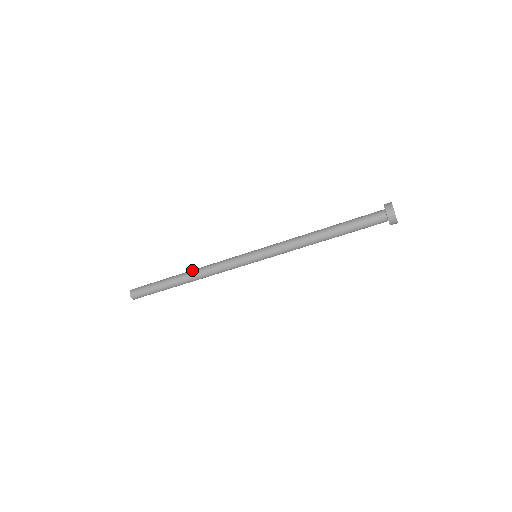
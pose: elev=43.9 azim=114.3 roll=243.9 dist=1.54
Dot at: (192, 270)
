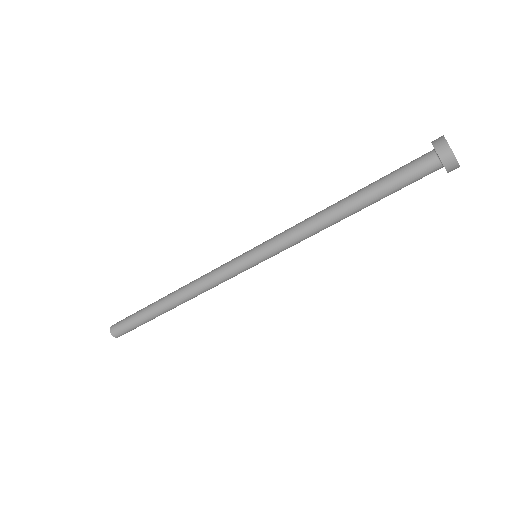
Dot at: occluded
